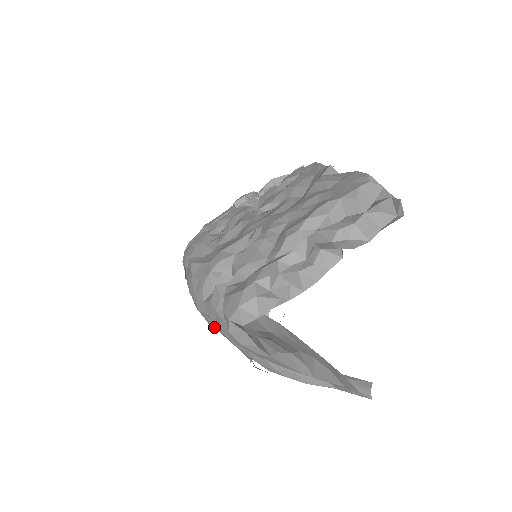
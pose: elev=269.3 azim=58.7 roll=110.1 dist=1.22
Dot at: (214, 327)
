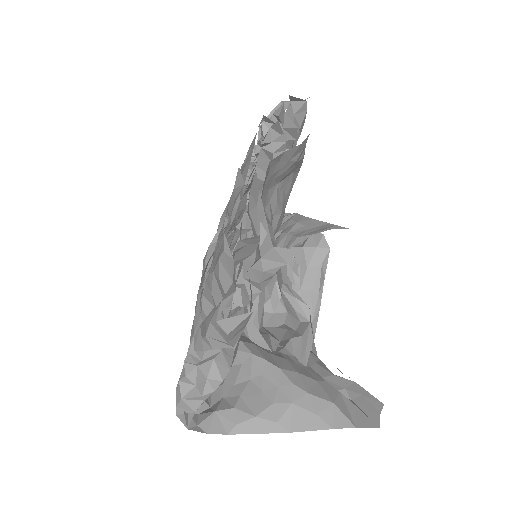
Dot at: occluded
